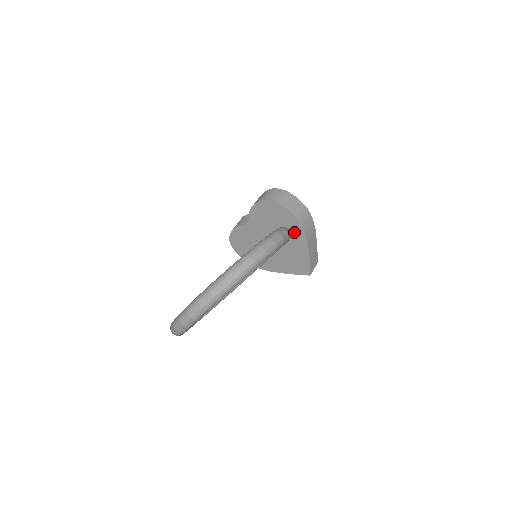
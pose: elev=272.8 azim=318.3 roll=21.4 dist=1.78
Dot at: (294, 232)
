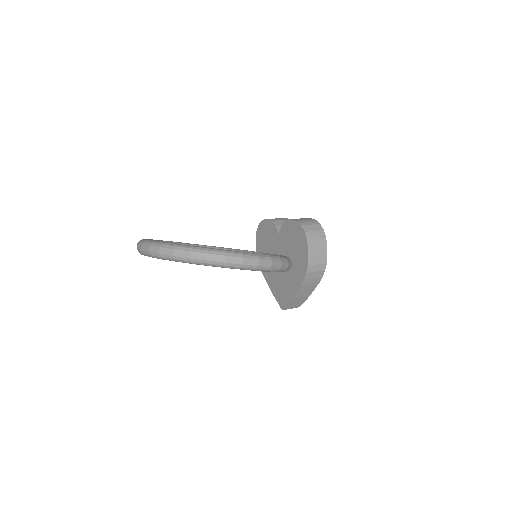
Dot at: (298, 270)
